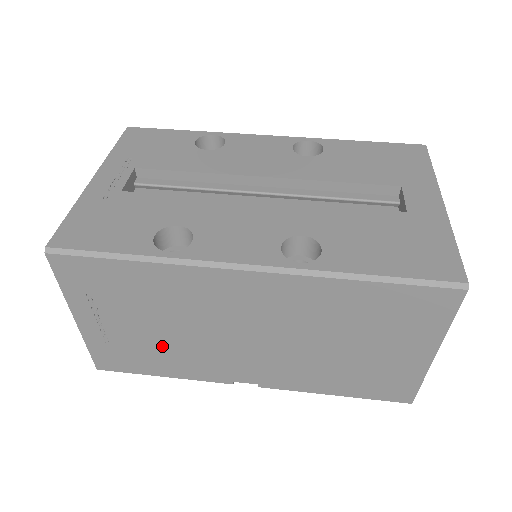
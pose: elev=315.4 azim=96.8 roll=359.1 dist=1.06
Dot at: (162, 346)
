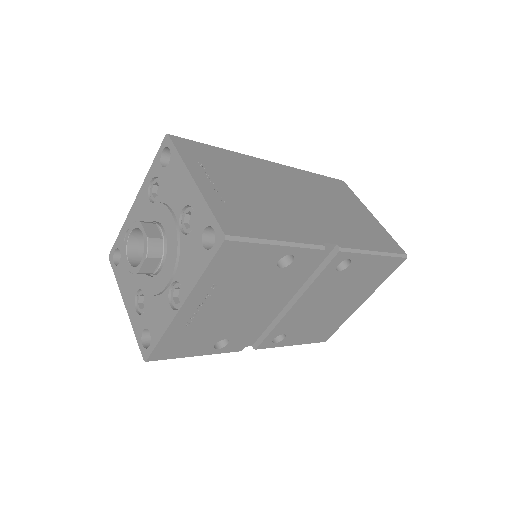
Dot at: (261, 207)
